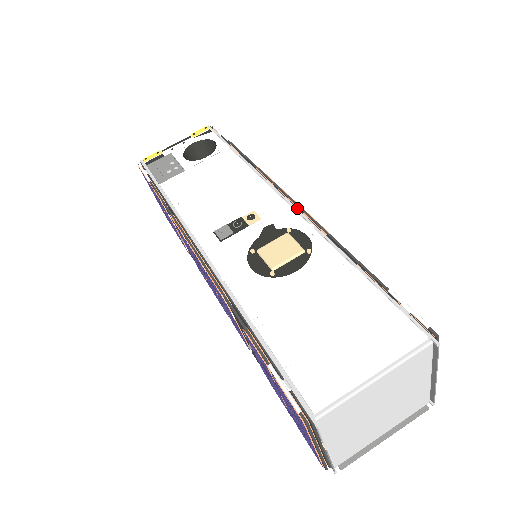
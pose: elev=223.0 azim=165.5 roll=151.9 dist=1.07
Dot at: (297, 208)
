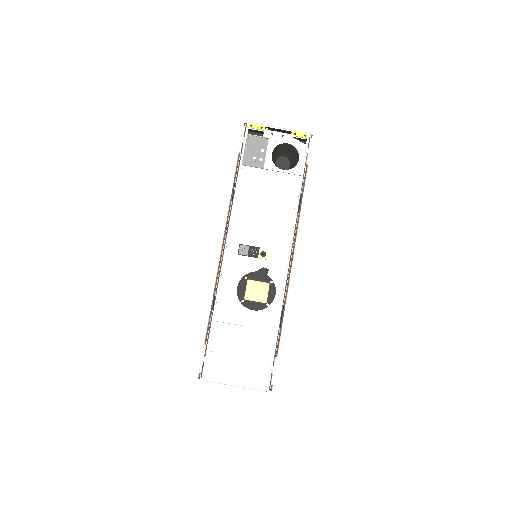
Dot at: (289, 270)
